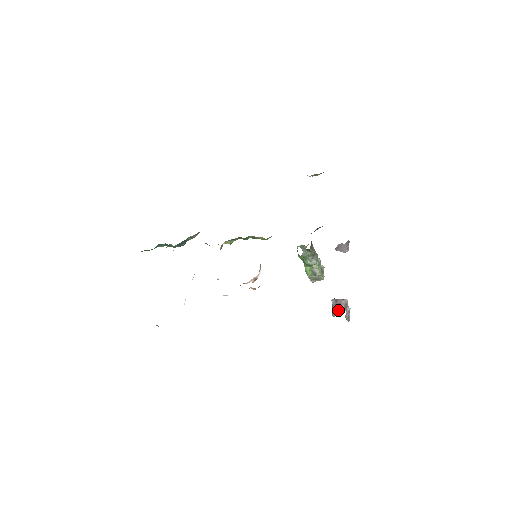
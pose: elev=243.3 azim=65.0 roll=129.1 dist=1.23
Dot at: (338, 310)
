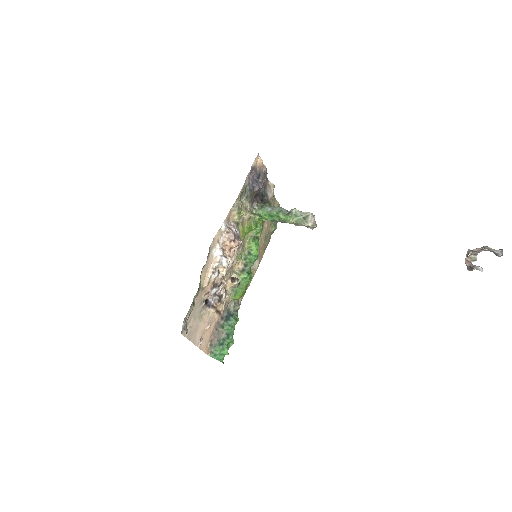
Dot at: (466, 257)
